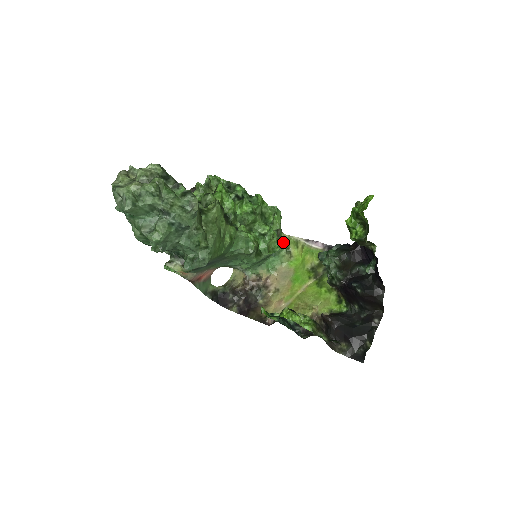
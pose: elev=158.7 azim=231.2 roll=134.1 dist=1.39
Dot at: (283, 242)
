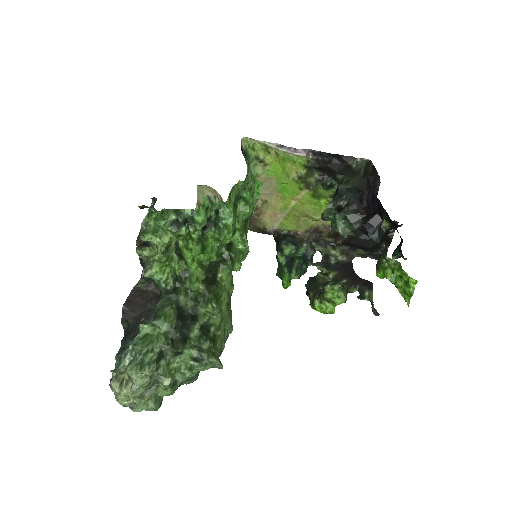
Dot at: (247, 152)
